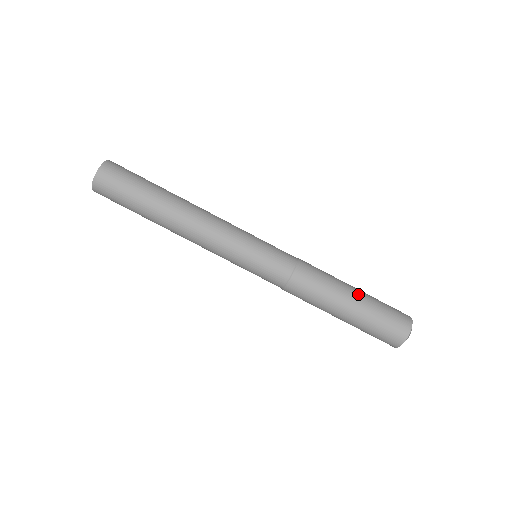
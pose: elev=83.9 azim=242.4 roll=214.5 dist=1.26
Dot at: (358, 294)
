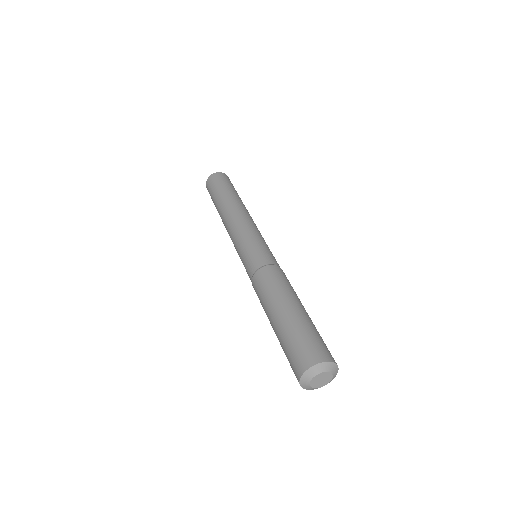
Dot at: occluded
